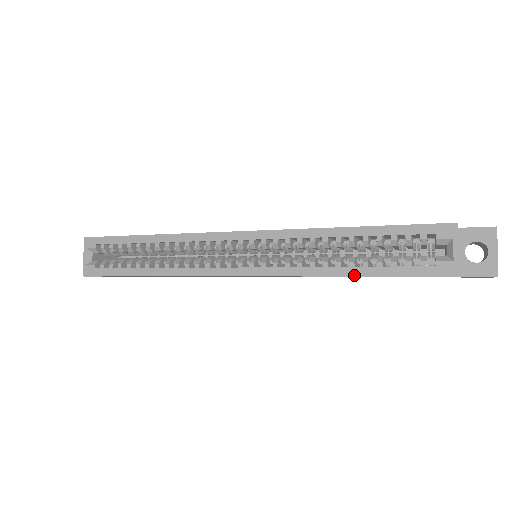
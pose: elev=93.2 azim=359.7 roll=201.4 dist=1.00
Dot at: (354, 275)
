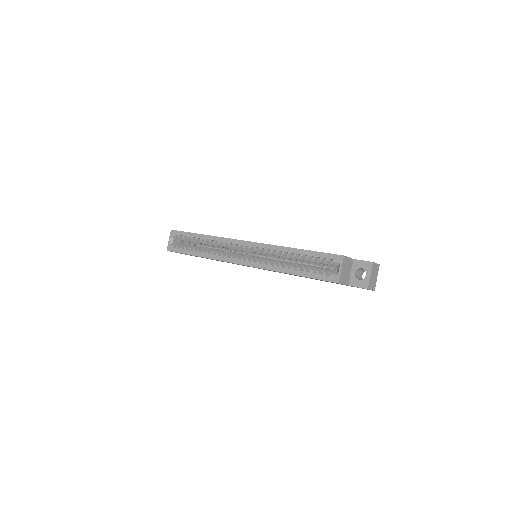
Dot at: (292, 274)
